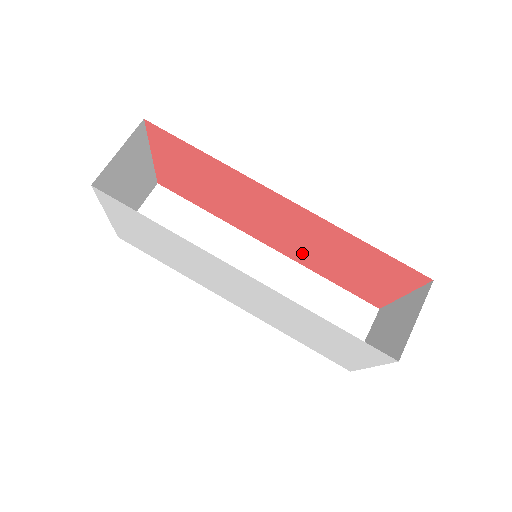
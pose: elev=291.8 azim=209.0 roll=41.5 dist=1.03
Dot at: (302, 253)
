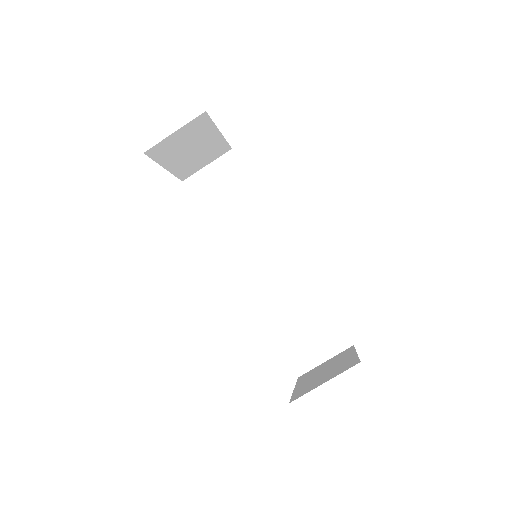
Dot at: occluded
